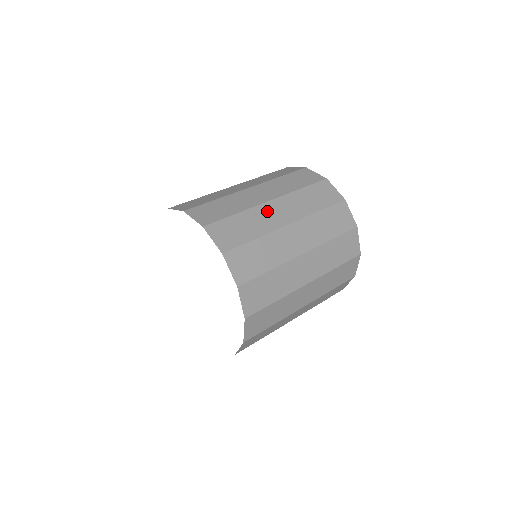
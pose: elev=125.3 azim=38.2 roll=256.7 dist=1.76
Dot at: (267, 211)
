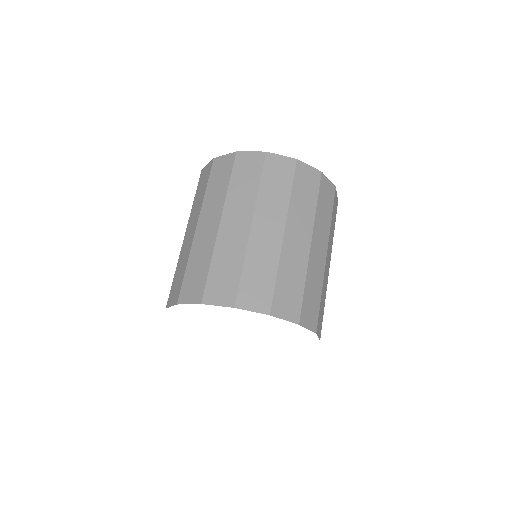
Dot at: (259, 239)
